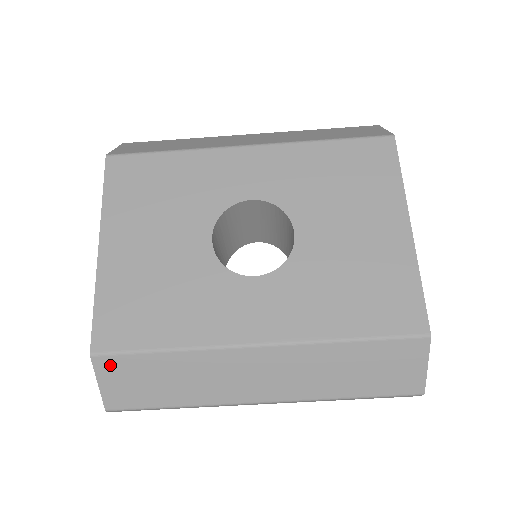
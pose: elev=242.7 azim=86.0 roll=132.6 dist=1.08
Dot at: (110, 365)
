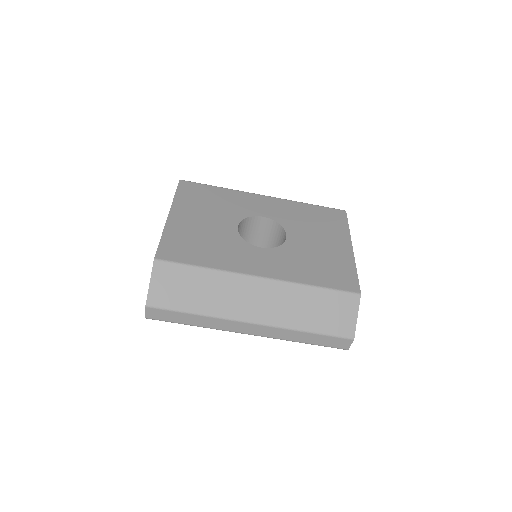
Dot at: (164, 270)
